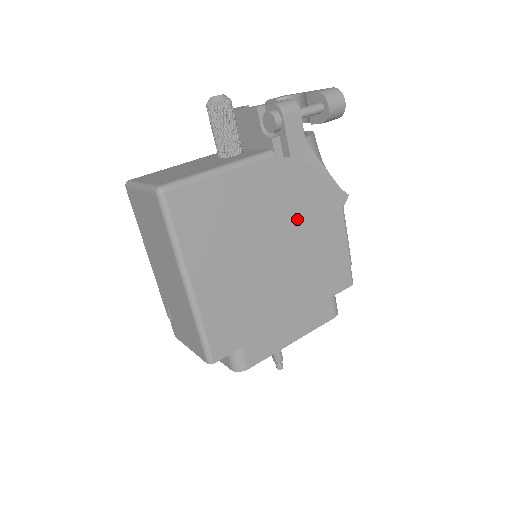
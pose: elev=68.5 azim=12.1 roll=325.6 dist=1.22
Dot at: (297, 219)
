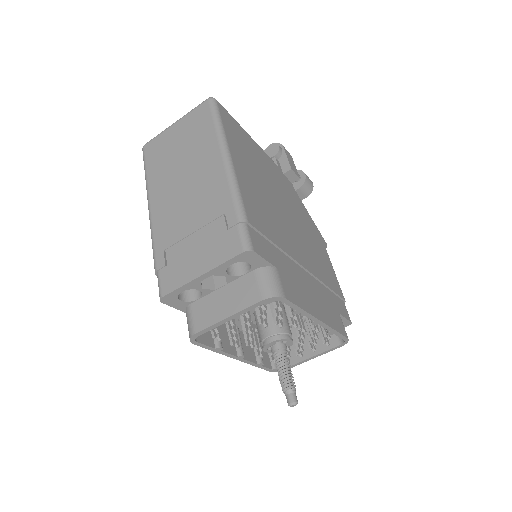
Dot at: (299, 218)
